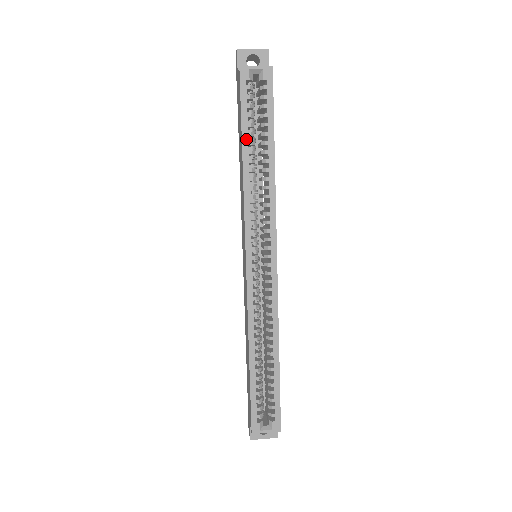
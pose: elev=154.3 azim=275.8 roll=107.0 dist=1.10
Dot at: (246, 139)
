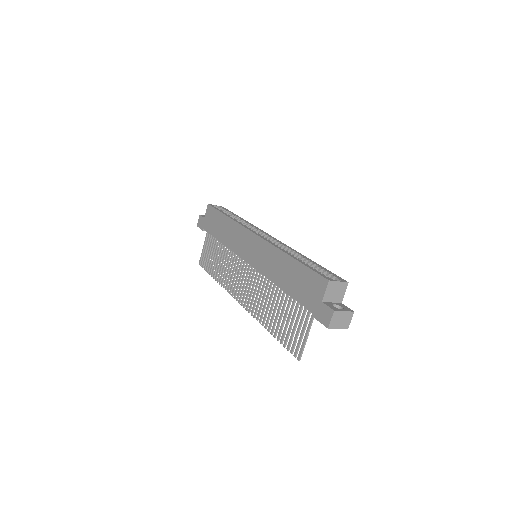
Dot at: (224, 213)
